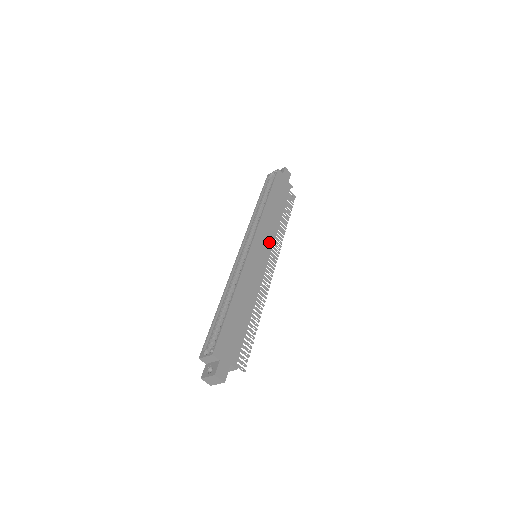
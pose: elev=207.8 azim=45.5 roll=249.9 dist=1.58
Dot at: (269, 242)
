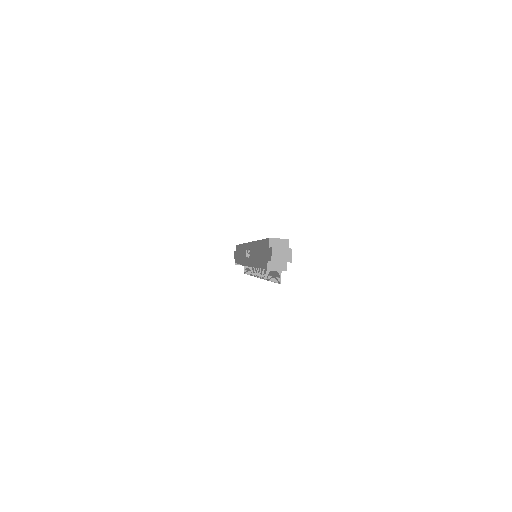
Dot at: occluded
